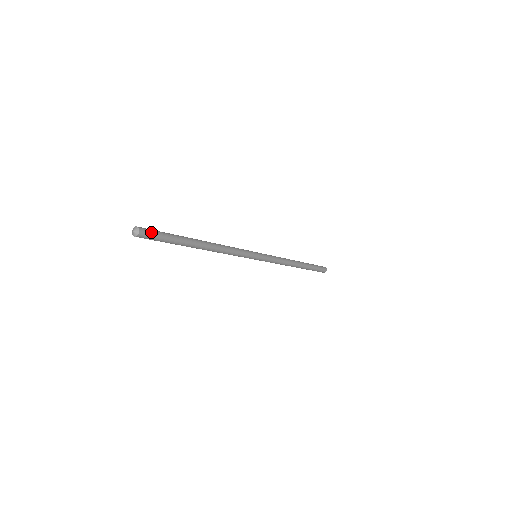
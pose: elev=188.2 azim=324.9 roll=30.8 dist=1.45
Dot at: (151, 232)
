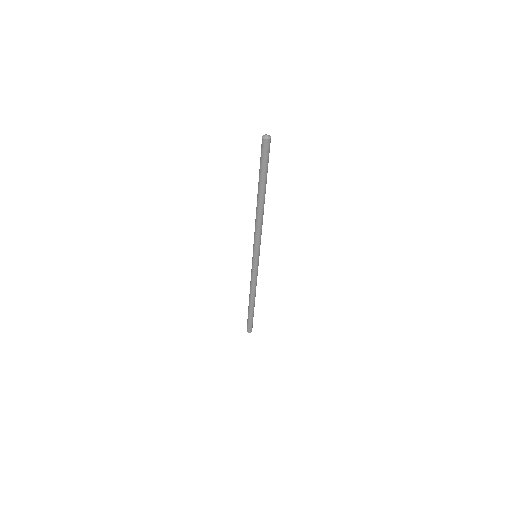
Dot at: (269, 150)
